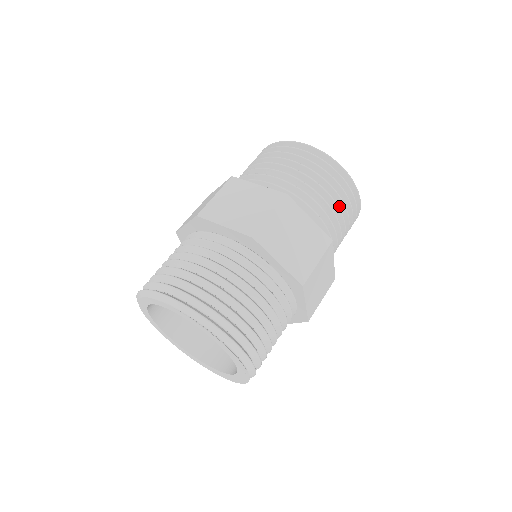
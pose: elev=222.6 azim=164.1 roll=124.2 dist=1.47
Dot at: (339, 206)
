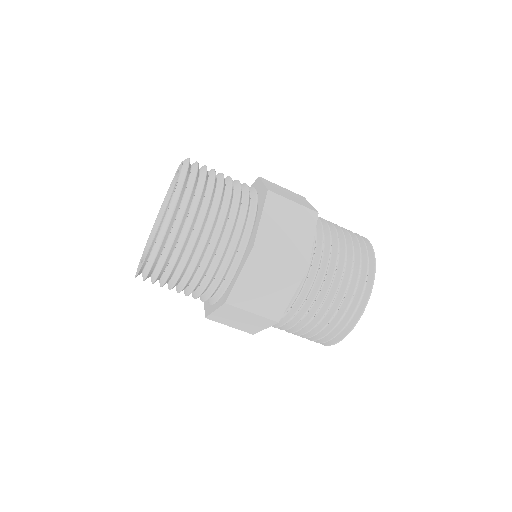
Dot at: (343, 284)
